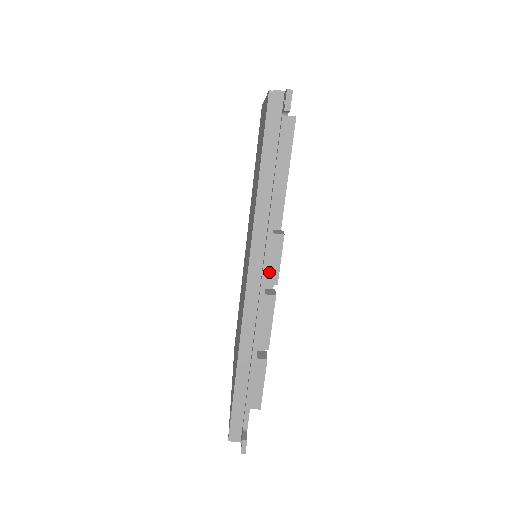
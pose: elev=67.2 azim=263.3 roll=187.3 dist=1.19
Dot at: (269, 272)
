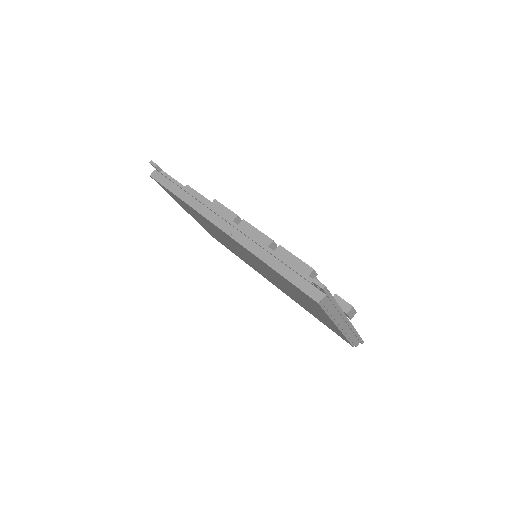
Dot at: occluded
